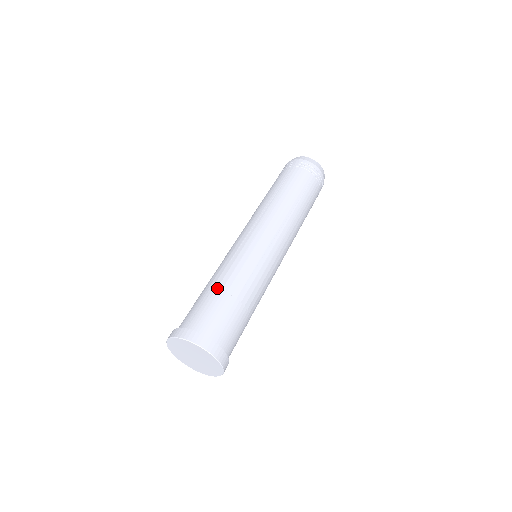
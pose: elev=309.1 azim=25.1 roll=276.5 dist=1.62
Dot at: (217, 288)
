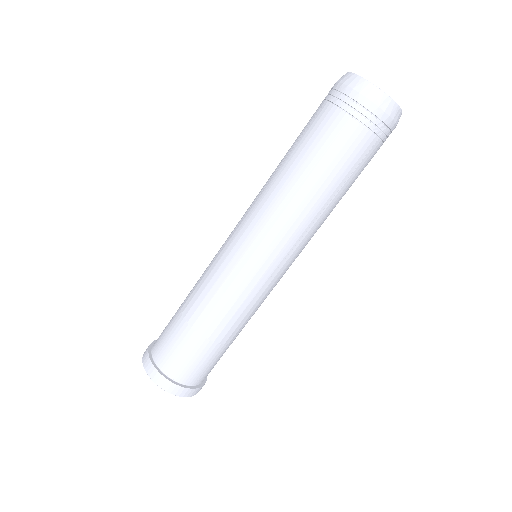
Dot at: (181, 308)
